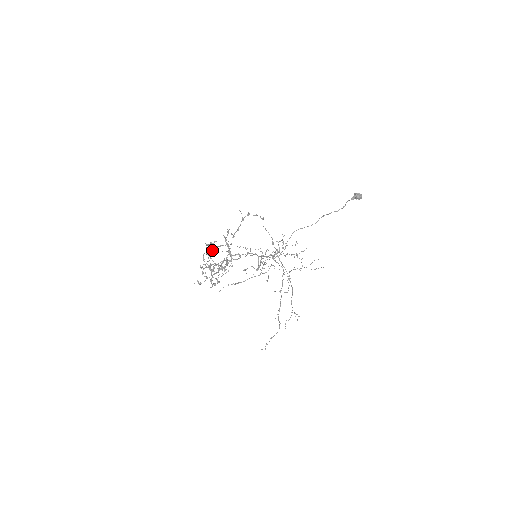
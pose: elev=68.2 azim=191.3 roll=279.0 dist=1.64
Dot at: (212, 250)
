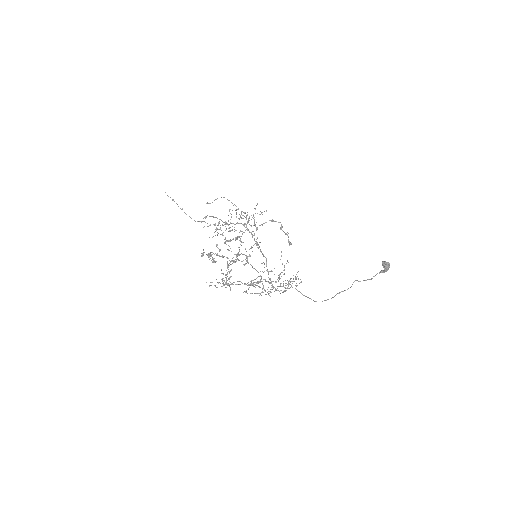
Dot at: occluded
